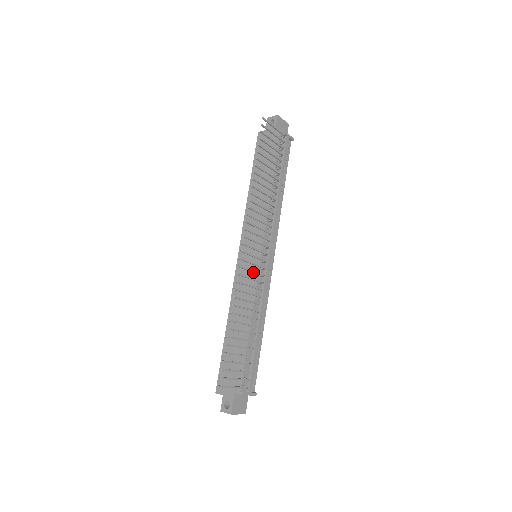
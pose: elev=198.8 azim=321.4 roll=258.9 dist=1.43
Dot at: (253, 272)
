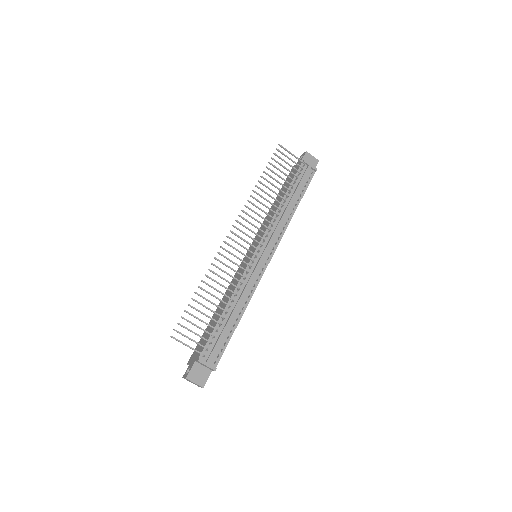
Dot at: (238, 258)
